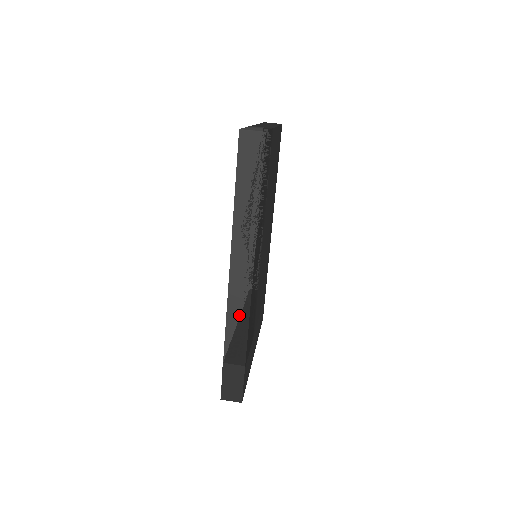
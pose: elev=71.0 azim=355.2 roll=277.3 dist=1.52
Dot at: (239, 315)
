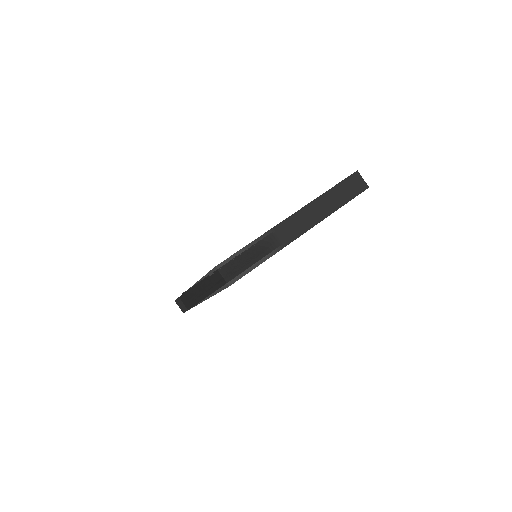
Dot at: (191, 300)
